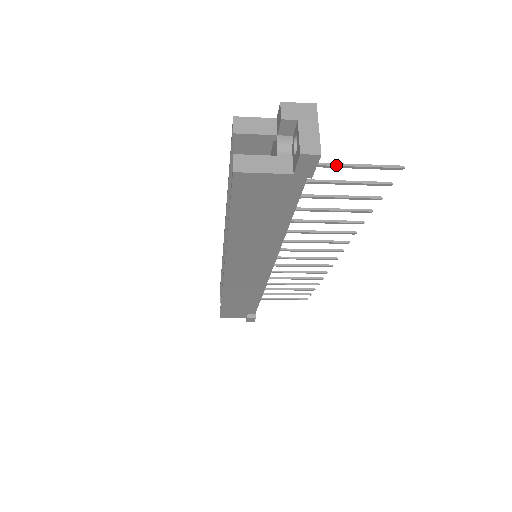
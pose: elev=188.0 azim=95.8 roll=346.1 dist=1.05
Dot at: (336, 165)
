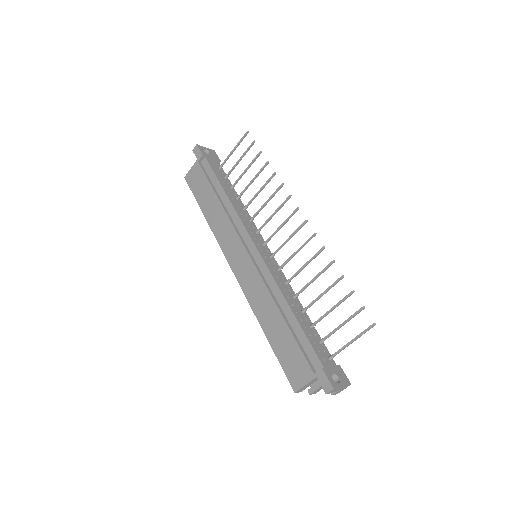
Dot at: (228, 156)
